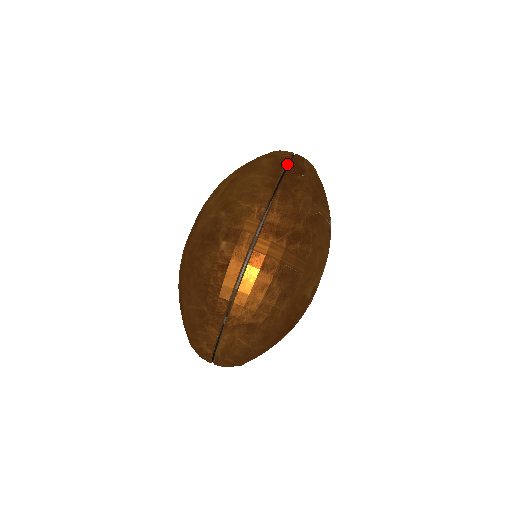
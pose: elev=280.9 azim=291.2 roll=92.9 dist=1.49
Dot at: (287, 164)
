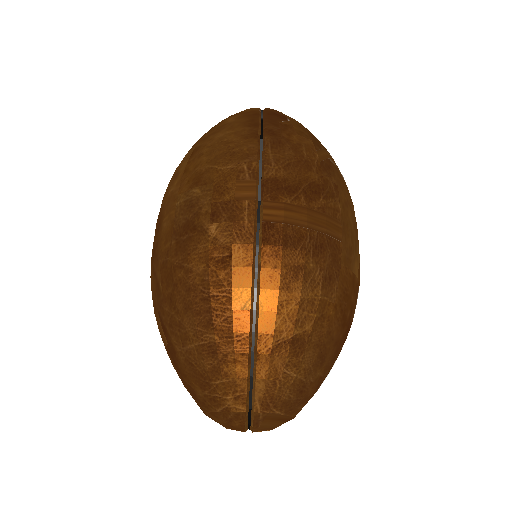
Dot at: (261, 114)
